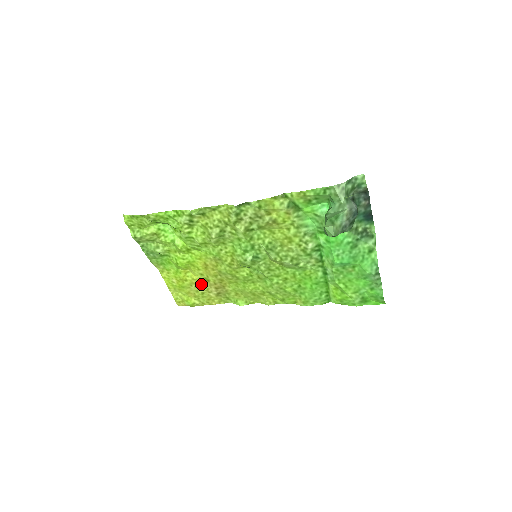
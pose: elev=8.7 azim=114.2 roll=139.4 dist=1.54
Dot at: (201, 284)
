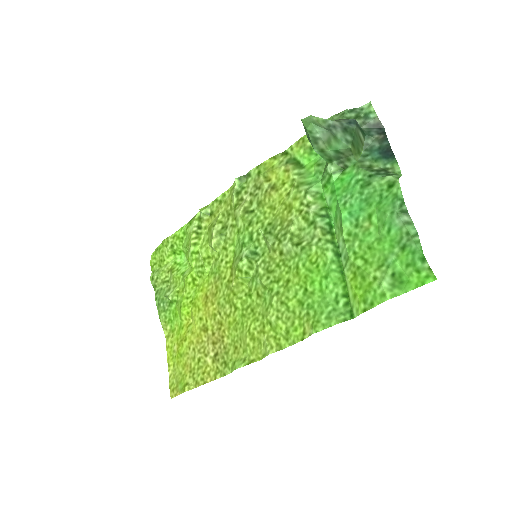
Dot at: (199, 341)
